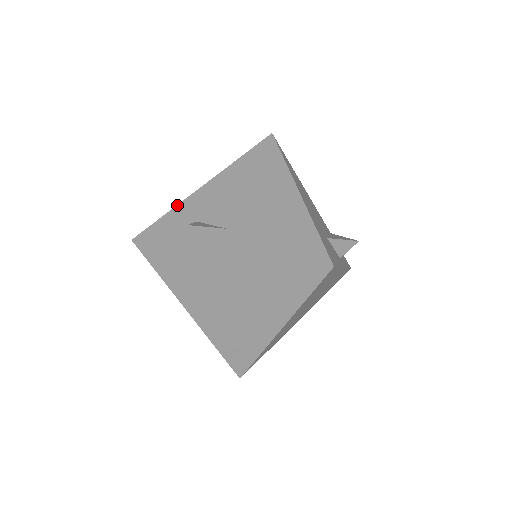
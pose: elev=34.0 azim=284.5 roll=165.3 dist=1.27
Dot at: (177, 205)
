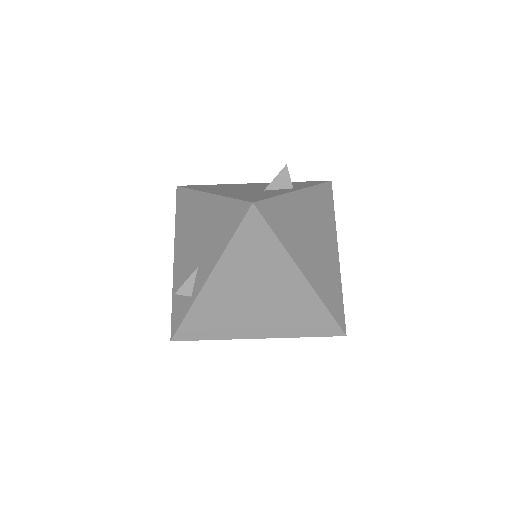
Dot at: (172, 291)
